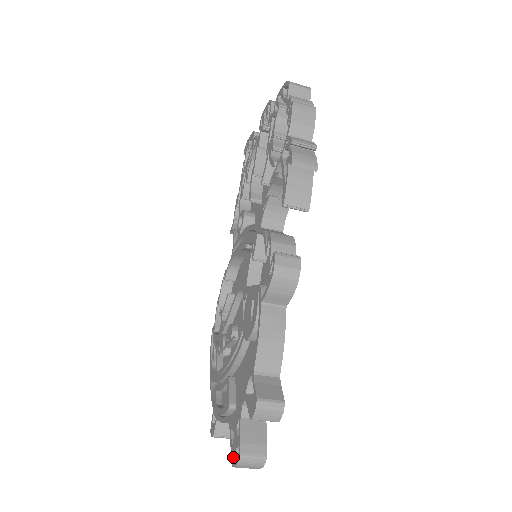
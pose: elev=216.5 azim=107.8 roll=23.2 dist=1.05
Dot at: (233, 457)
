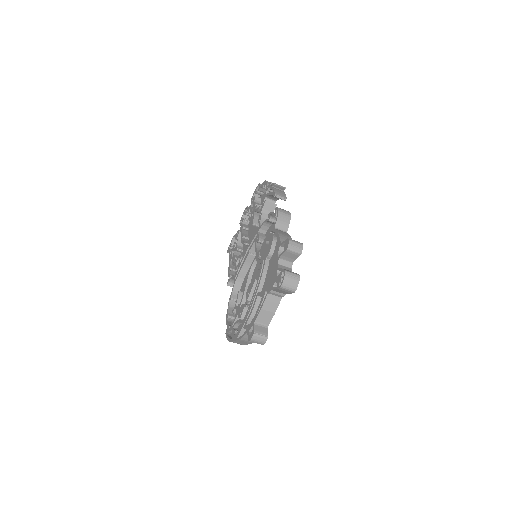
Dot at: (279, 286)
